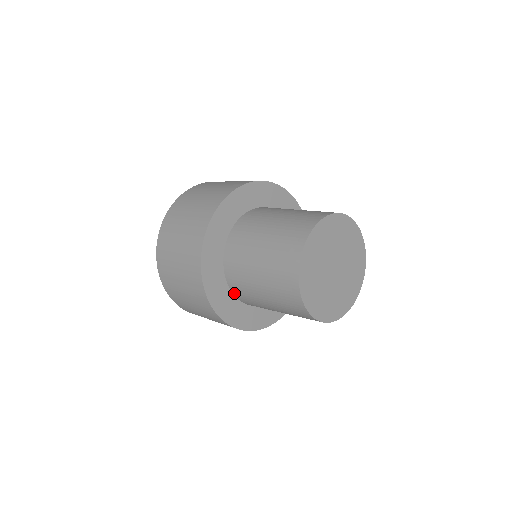
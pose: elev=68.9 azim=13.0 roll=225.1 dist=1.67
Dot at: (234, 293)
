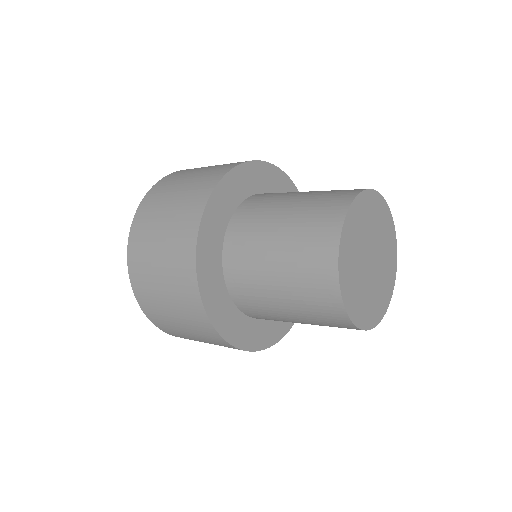
Dot at: (238, 305)
